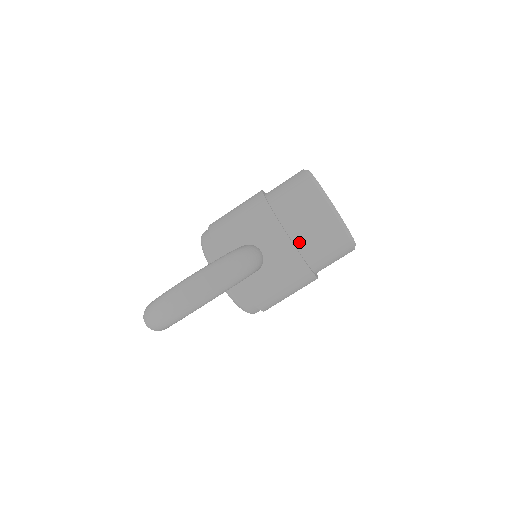
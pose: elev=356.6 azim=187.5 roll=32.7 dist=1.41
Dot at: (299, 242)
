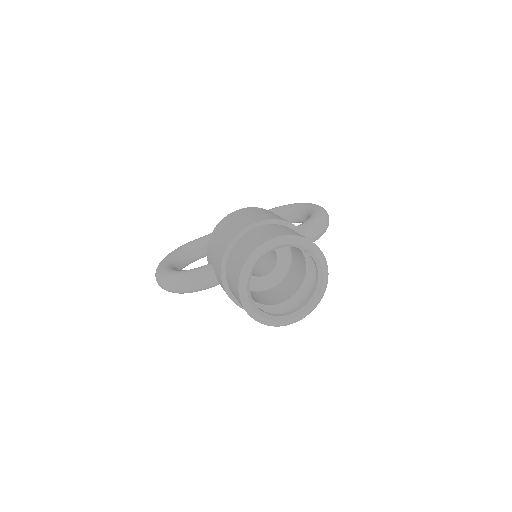
Dot at: occluded
